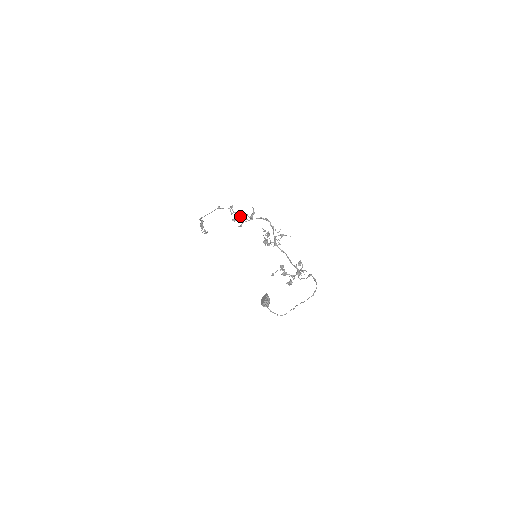
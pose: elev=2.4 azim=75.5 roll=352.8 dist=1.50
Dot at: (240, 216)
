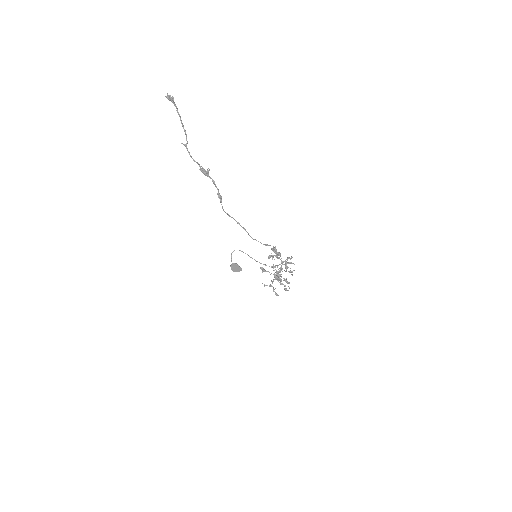
Dot at: (278, 257)
